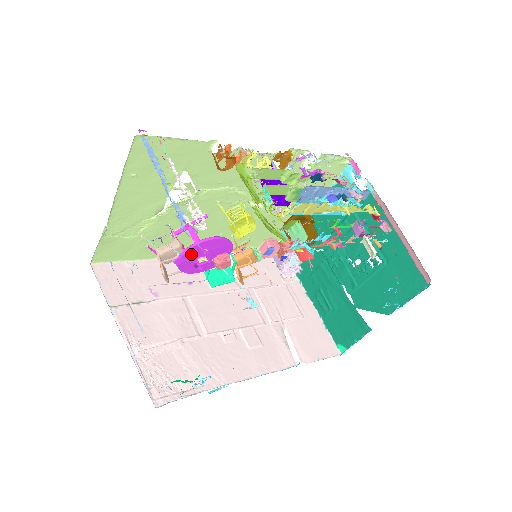
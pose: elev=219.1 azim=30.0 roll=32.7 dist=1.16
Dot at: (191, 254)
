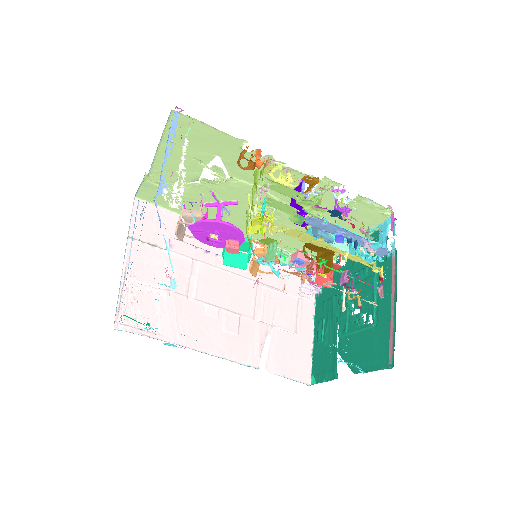
Dot at: (203, 227)
